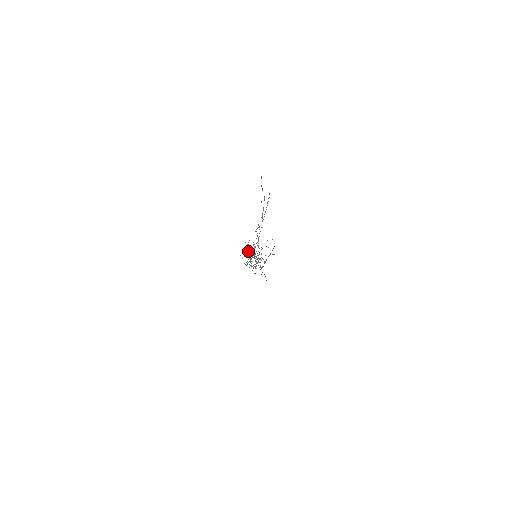
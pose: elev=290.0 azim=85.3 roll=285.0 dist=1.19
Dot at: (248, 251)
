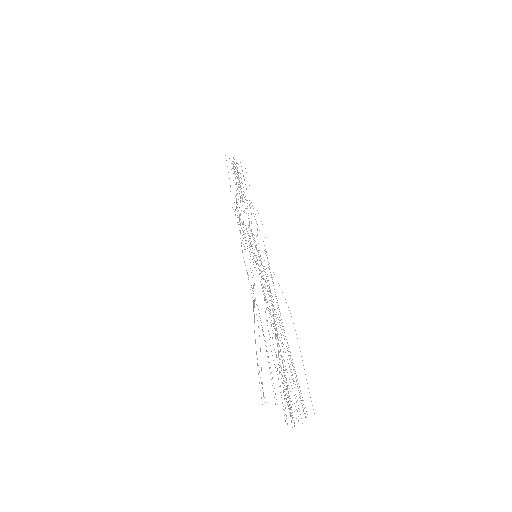
Dot at: occluded
